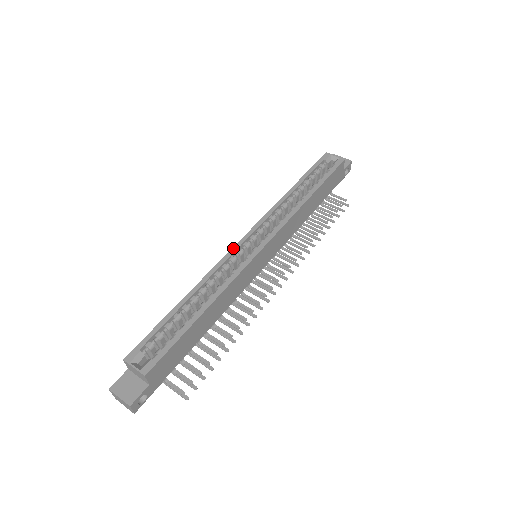
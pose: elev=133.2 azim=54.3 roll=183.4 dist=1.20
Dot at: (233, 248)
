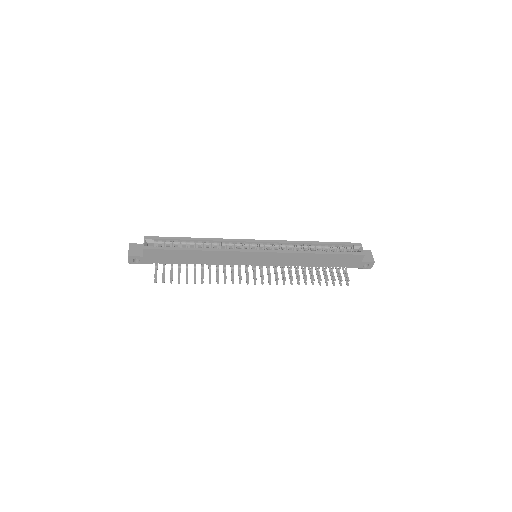
Dot at: (245, 239)
